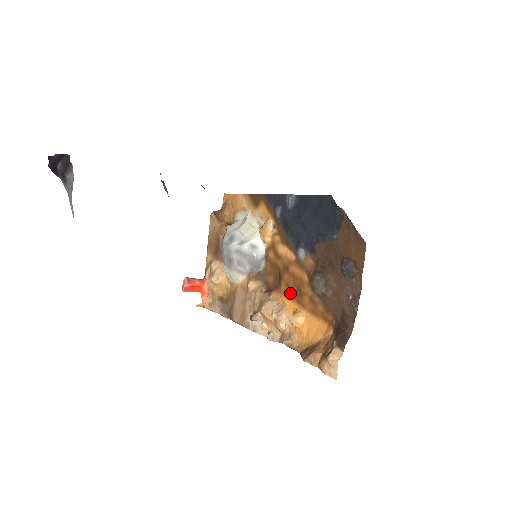
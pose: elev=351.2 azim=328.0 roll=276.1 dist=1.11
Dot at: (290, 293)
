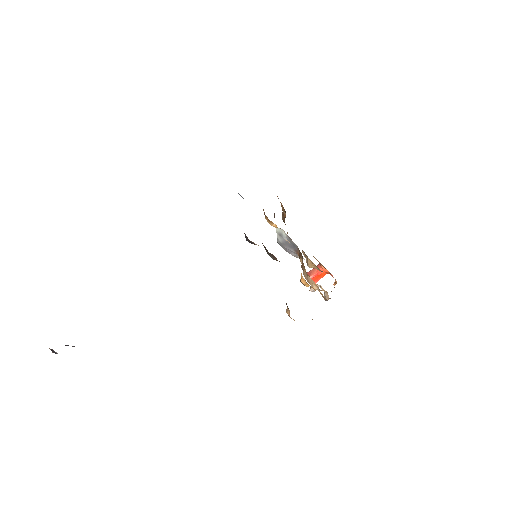
Dot at: occluded
